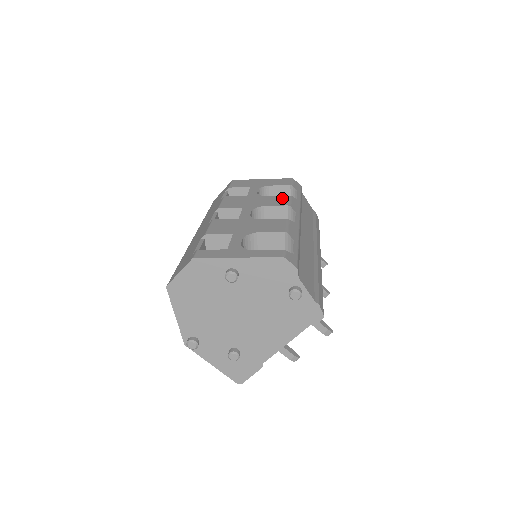
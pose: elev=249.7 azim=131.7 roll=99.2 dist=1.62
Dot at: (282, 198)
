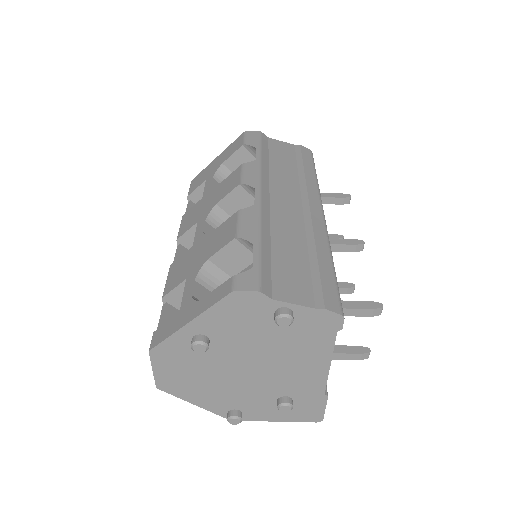
Dot at: (233, 176)
